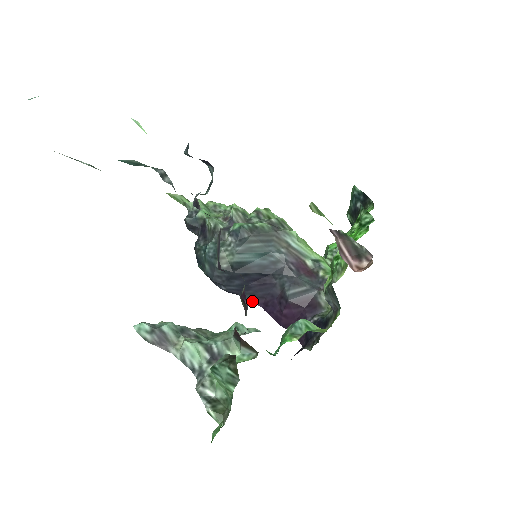
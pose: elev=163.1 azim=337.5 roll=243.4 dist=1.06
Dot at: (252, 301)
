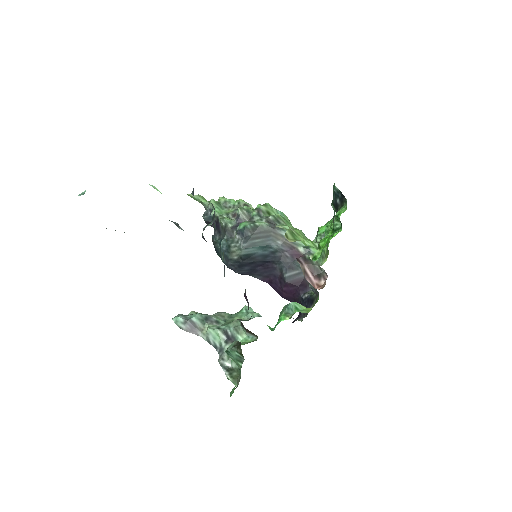
Dot at: (260, 279)
